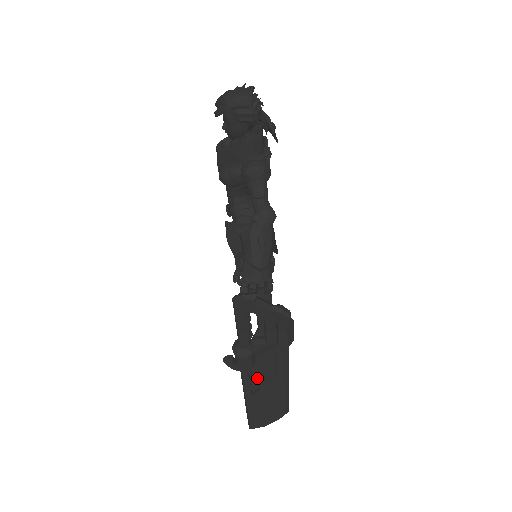
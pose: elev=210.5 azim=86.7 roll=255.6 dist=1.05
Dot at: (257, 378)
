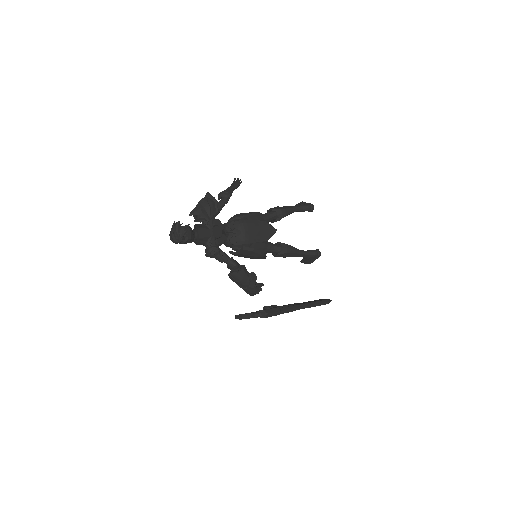
Dot at: occluded
